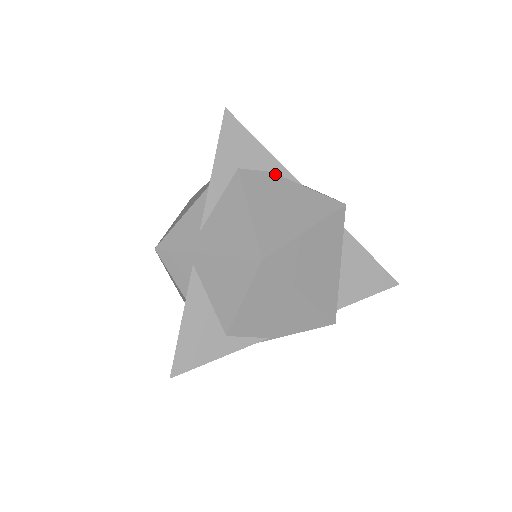
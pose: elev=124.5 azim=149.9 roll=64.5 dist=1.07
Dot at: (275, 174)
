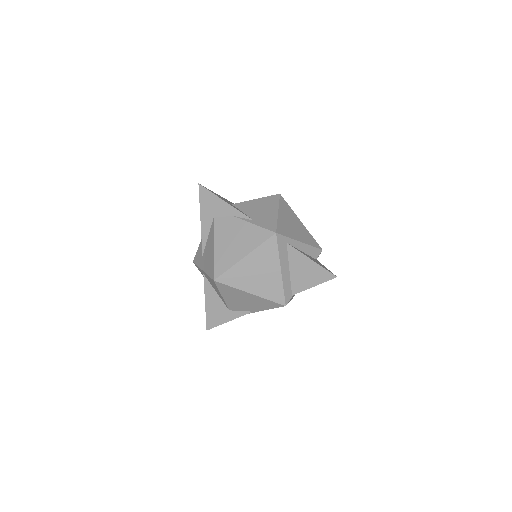
Dot at: (235, 217)
